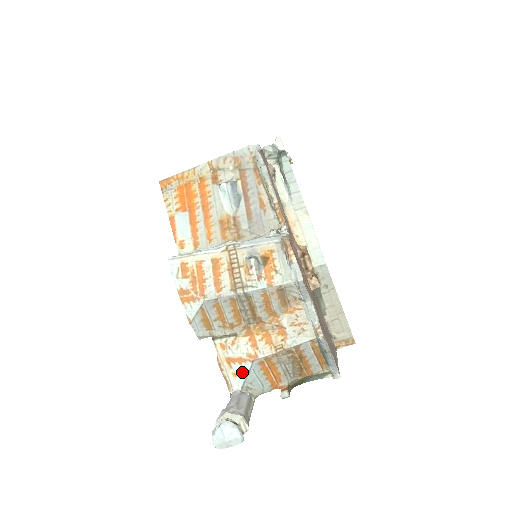
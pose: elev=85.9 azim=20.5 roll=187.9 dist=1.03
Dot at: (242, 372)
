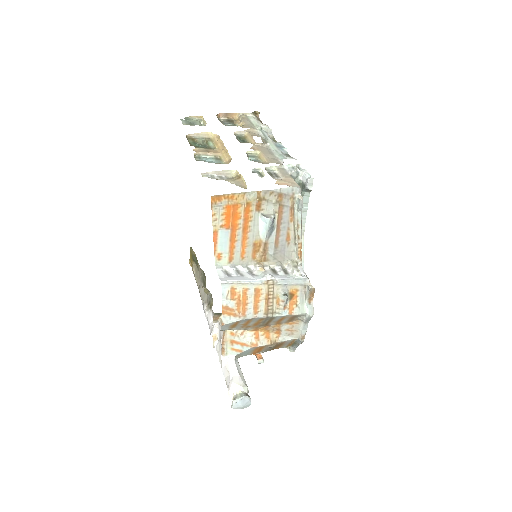
Dot at: (240, 350)
